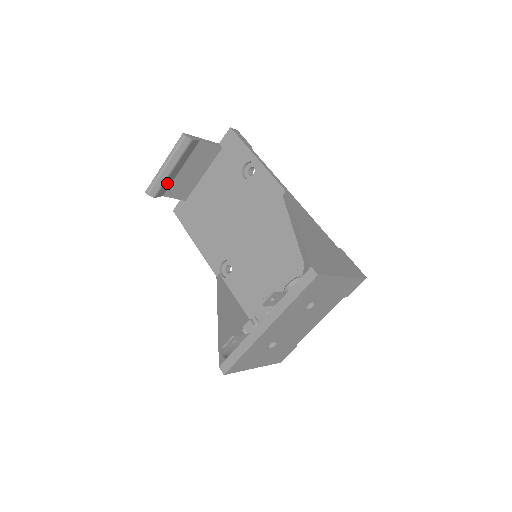
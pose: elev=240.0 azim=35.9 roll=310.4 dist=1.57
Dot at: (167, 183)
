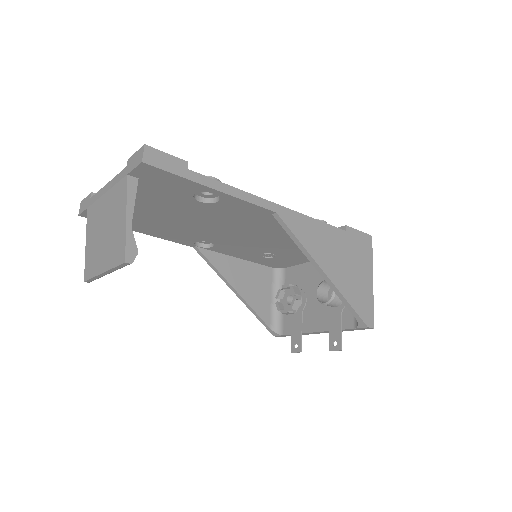
Dot at: occluded
